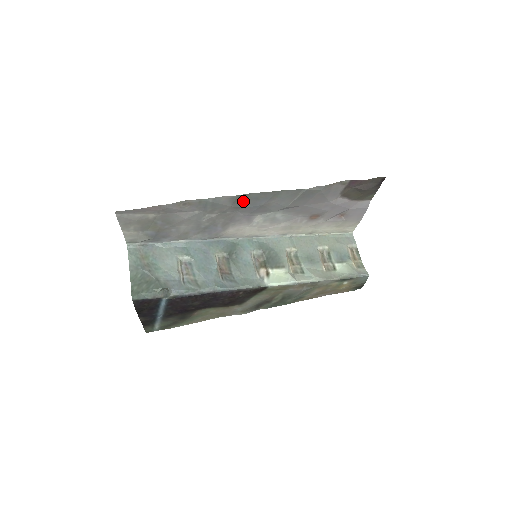
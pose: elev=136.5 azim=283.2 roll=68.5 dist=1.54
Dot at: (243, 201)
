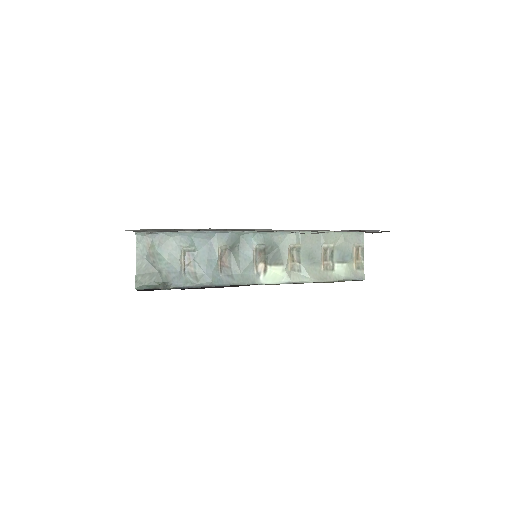
Dot at: (244, 230)
